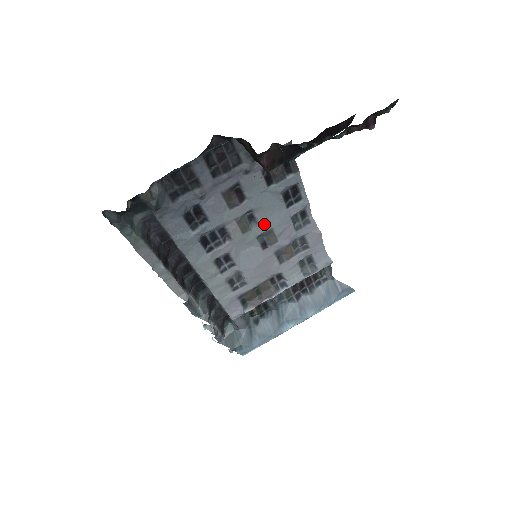
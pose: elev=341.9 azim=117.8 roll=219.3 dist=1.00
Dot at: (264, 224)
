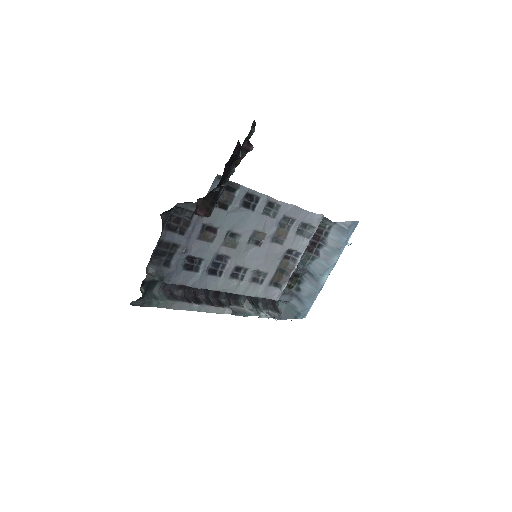
Dot at: (245, 232)
